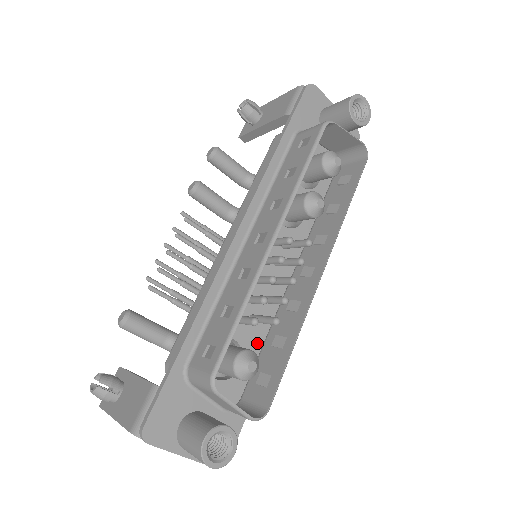
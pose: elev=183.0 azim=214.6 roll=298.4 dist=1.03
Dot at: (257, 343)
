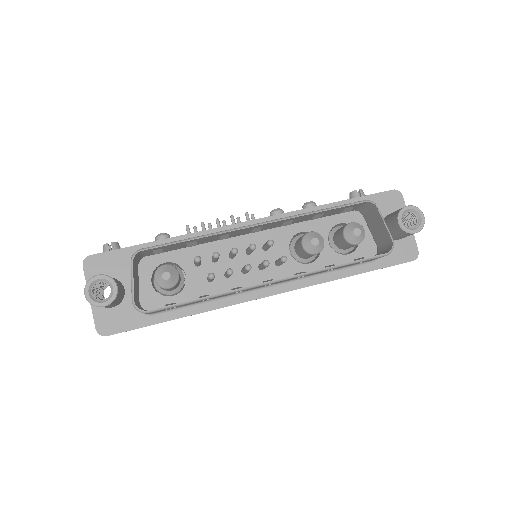
Dot at: (198, 296)
